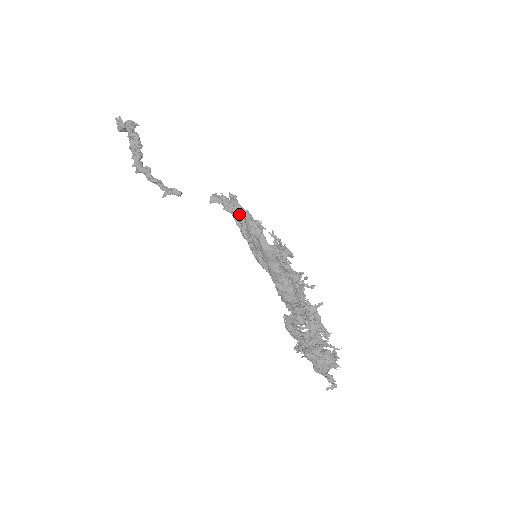
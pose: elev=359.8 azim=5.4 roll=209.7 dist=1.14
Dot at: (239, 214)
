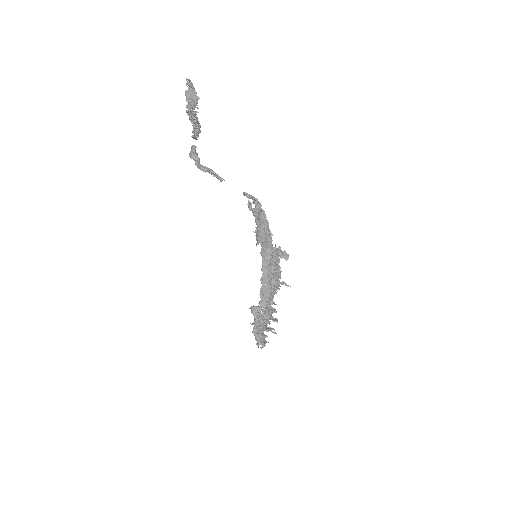
Dot at: (257, 221)
